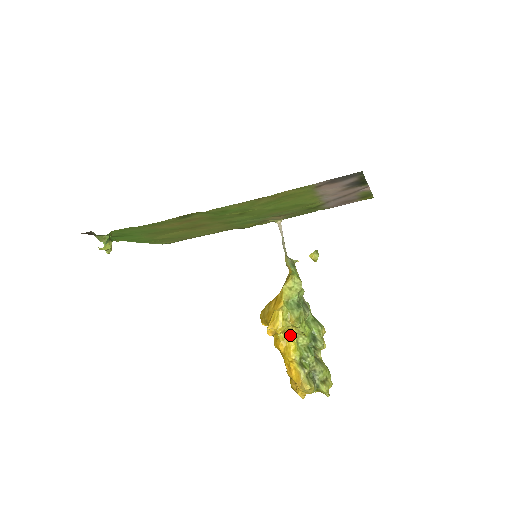
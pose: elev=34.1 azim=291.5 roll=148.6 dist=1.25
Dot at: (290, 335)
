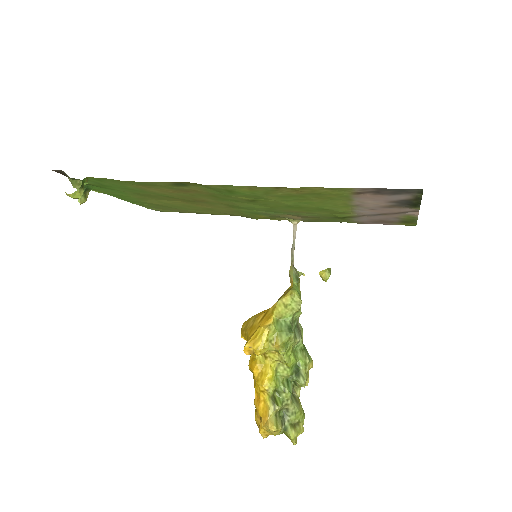
Dot at: (270, 360)
